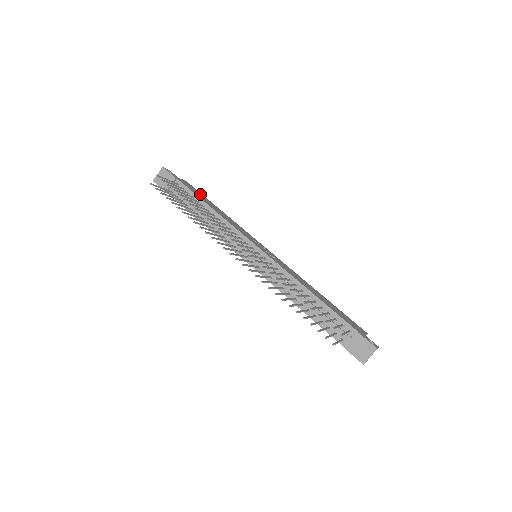
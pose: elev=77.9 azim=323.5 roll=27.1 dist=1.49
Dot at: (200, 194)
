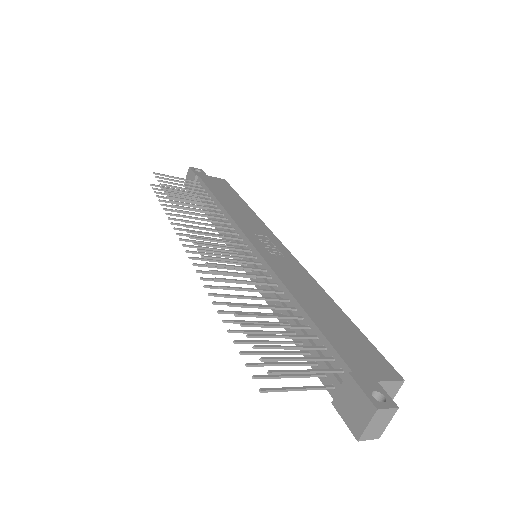
Dot at: (227, 190)
